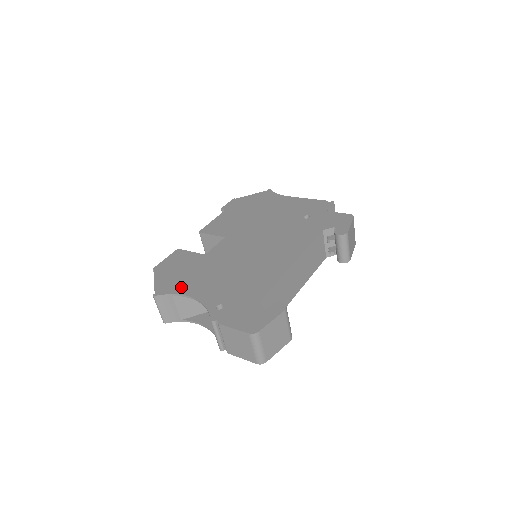
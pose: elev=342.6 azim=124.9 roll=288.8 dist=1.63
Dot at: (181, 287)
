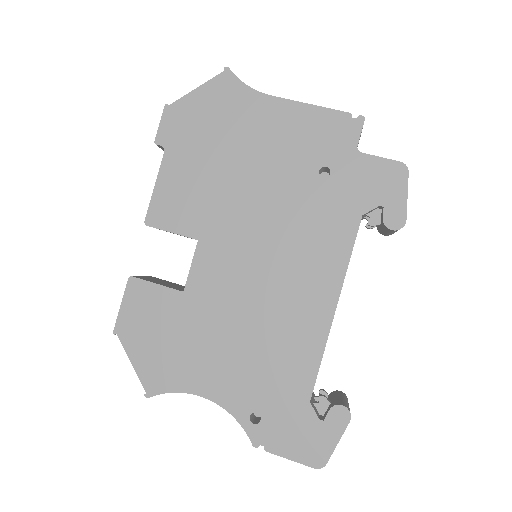
Dot at: (180, 377)
